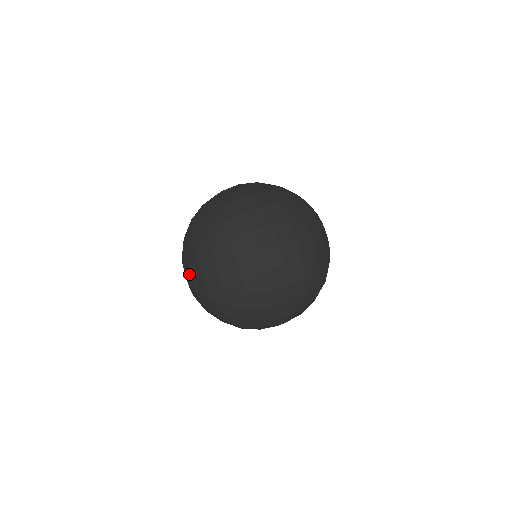
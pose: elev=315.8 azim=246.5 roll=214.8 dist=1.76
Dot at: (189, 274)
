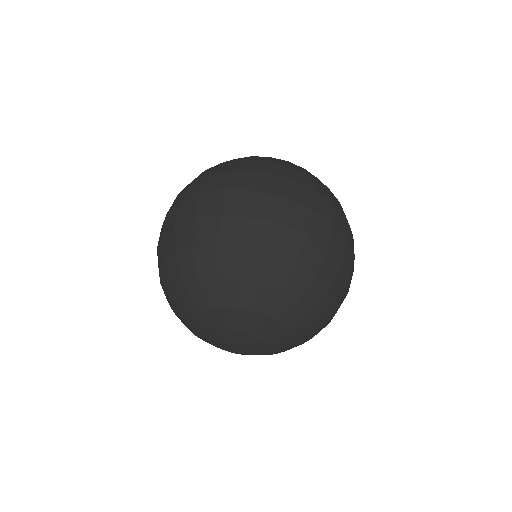
Dot at: (226, 334)
